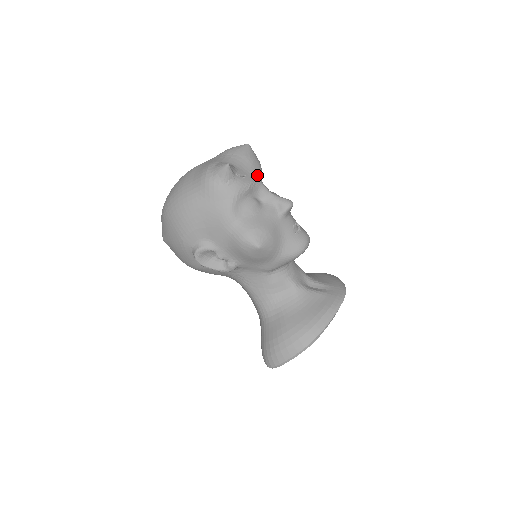
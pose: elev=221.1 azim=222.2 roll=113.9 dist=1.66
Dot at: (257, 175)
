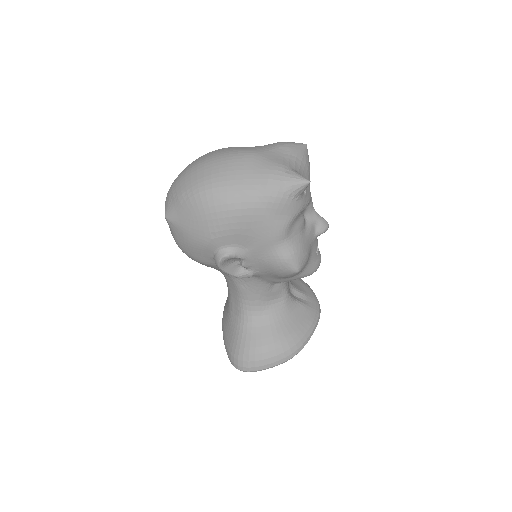
Dot at: occluded
